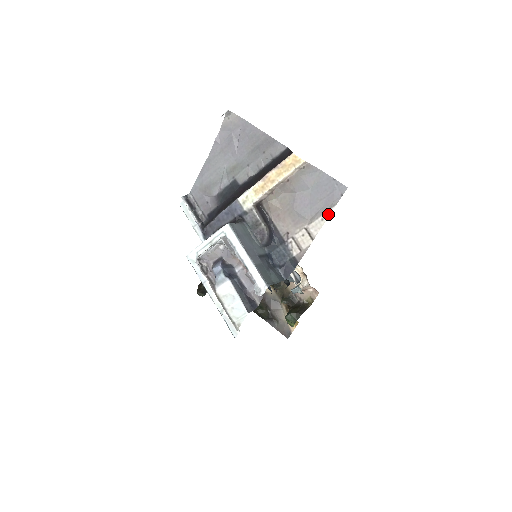
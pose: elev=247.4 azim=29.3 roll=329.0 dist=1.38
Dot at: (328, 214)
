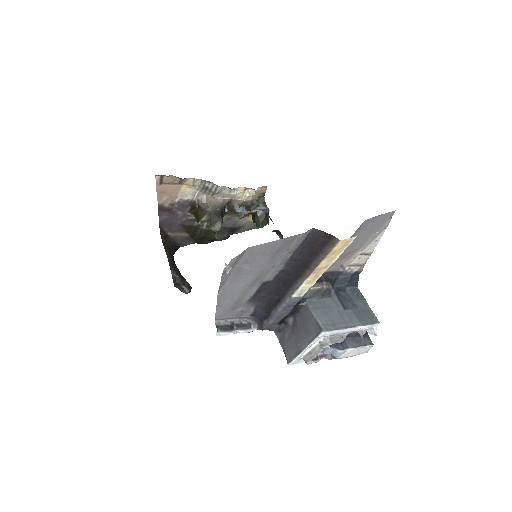
Dot at: (381, 235)
